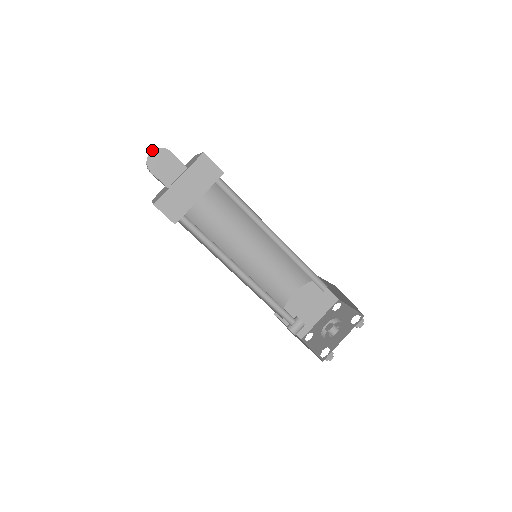
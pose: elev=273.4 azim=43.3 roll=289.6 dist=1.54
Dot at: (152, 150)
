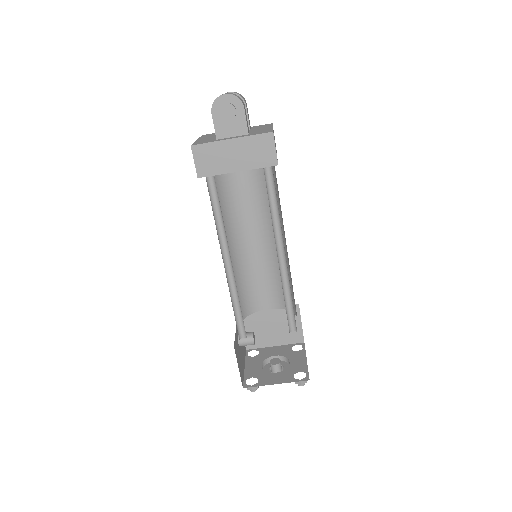
Dot at: (227, 93)
